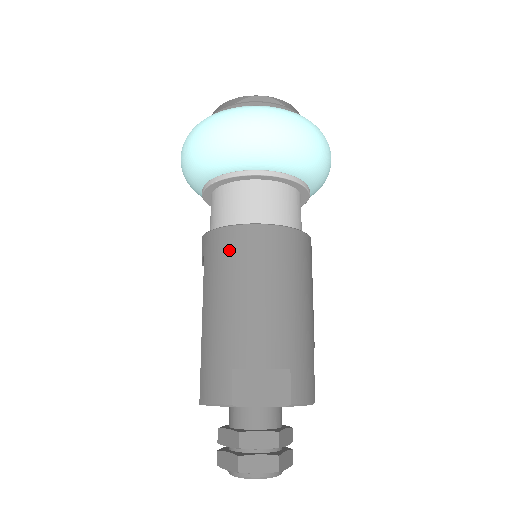
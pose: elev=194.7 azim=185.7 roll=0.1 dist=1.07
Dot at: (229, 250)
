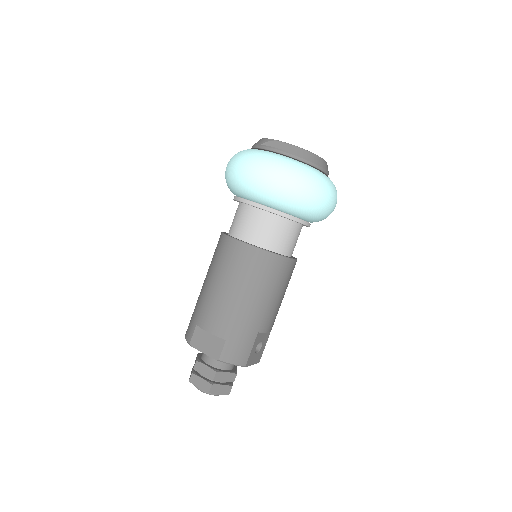
Dot at: (220, 251)
